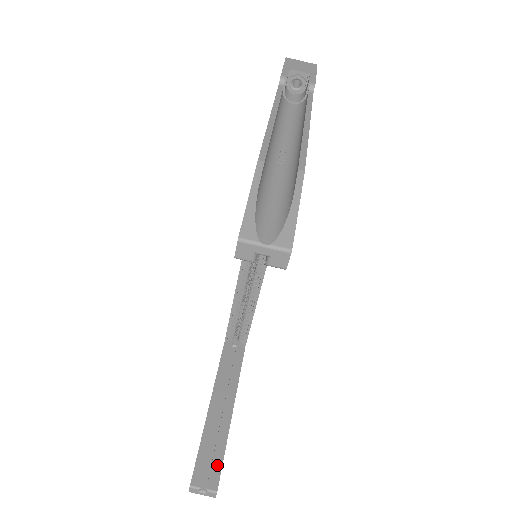
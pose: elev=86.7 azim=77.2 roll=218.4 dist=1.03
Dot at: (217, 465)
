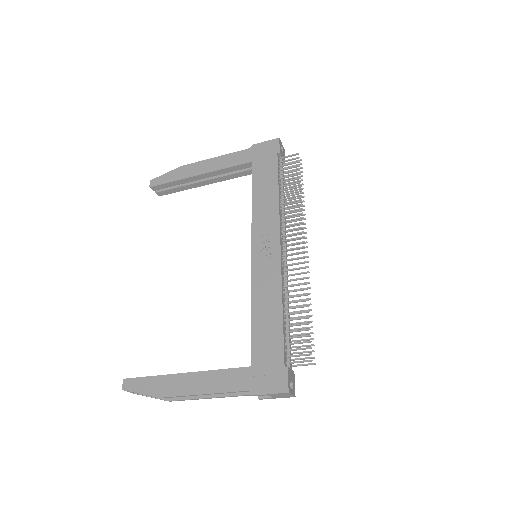
Dot at: (170, 192)
